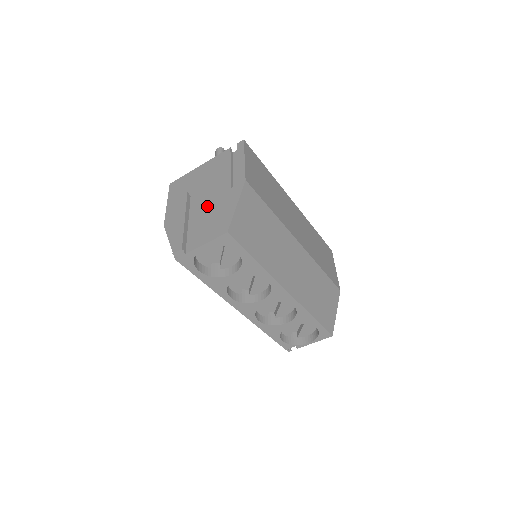
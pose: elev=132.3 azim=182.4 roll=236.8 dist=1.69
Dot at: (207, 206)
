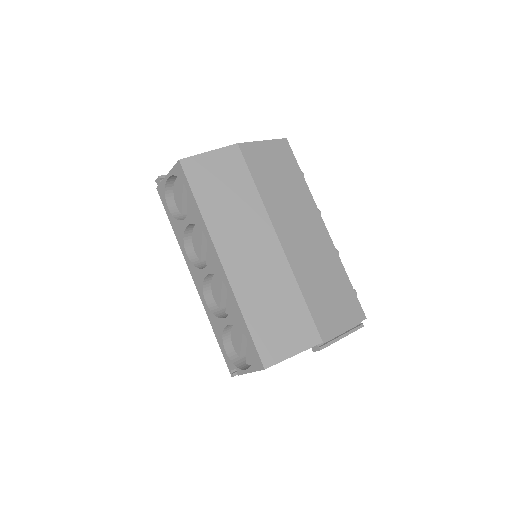
Dot at: occluded
